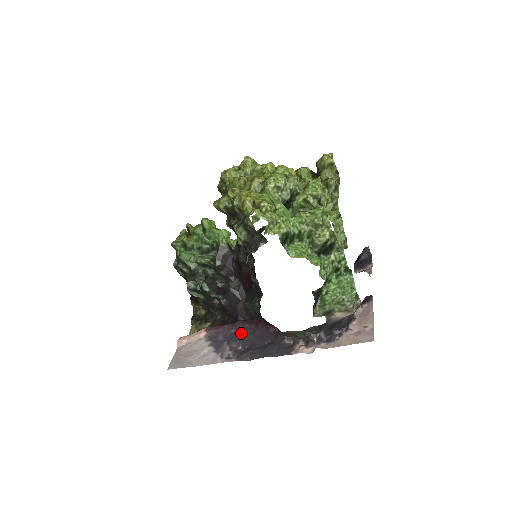
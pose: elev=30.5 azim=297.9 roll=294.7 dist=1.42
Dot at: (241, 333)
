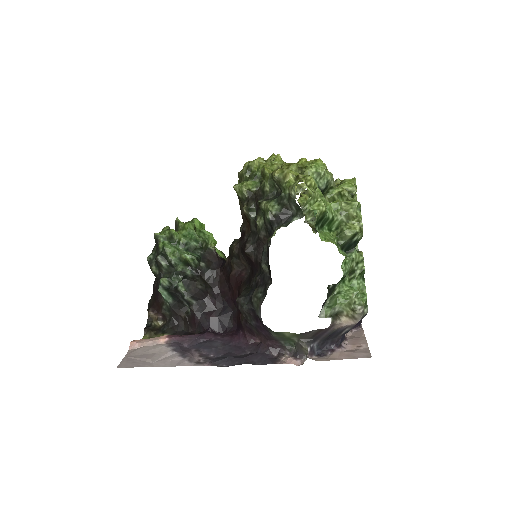
Dot at: (212, 343)
